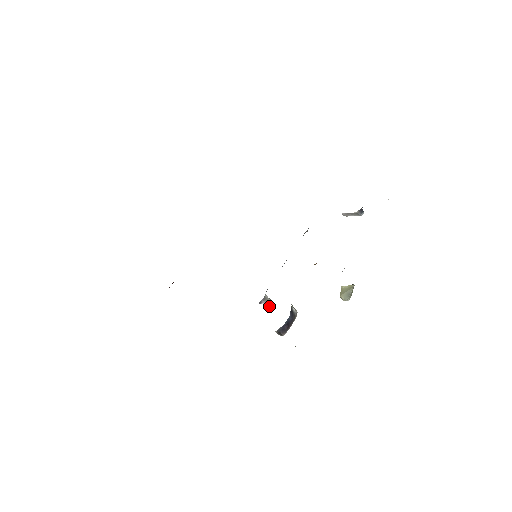
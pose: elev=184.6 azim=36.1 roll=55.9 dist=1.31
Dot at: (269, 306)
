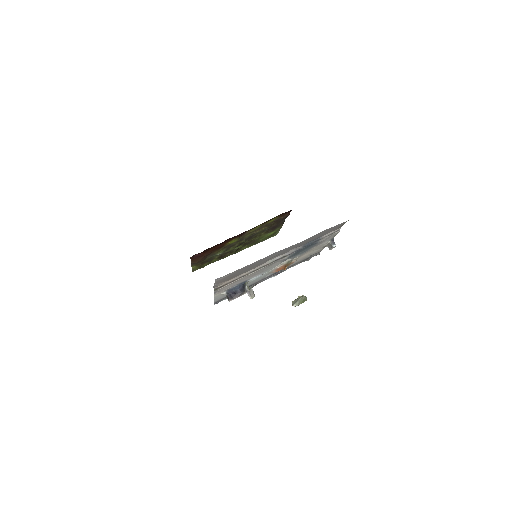
Dot at: (251, 297)
